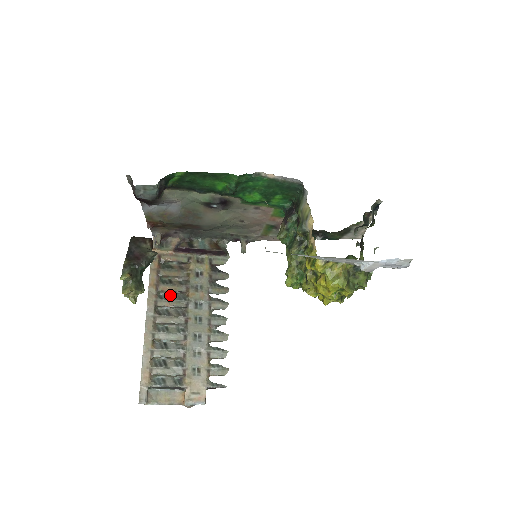
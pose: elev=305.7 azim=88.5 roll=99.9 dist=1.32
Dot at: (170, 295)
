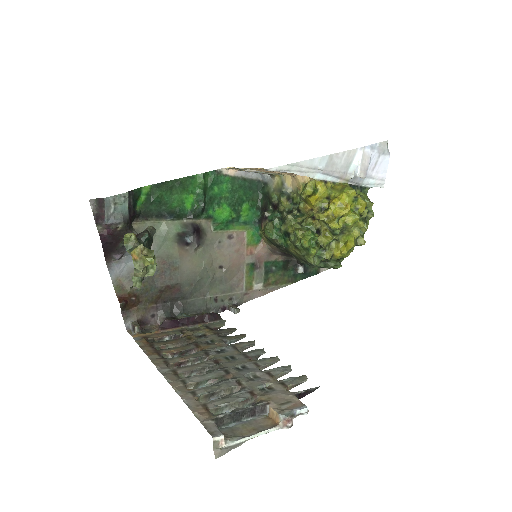
Dot at: occluded
